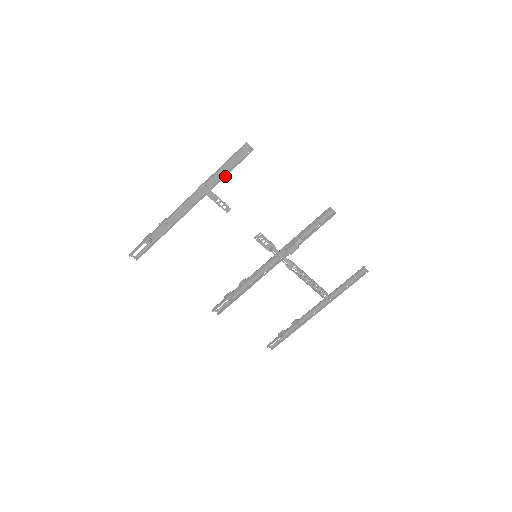
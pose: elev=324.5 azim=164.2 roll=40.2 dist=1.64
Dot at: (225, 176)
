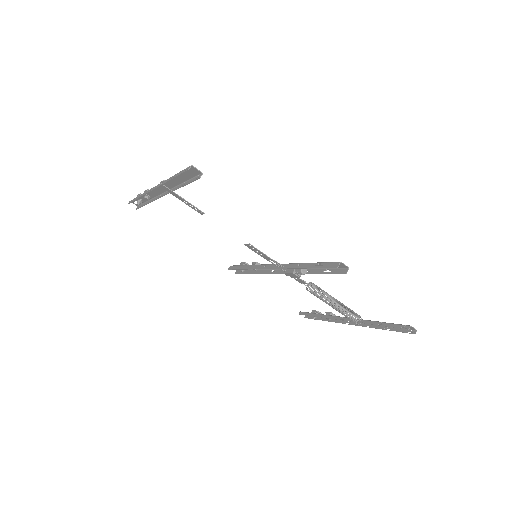
Dot at: (180, 187)
